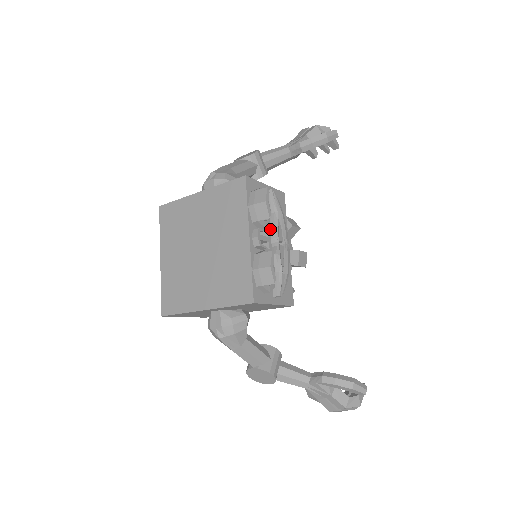
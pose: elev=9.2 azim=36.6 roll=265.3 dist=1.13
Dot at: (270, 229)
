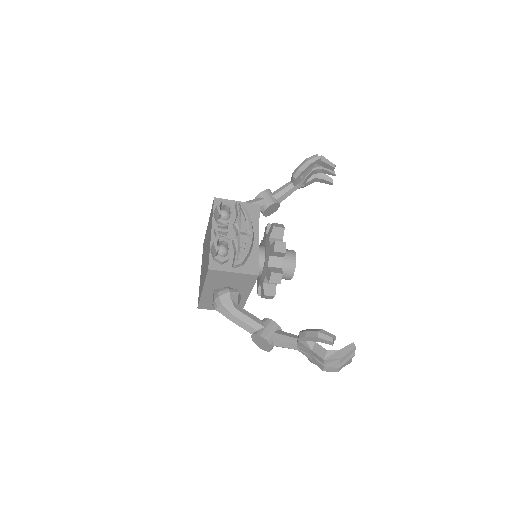
Dot at: (233, 226)
